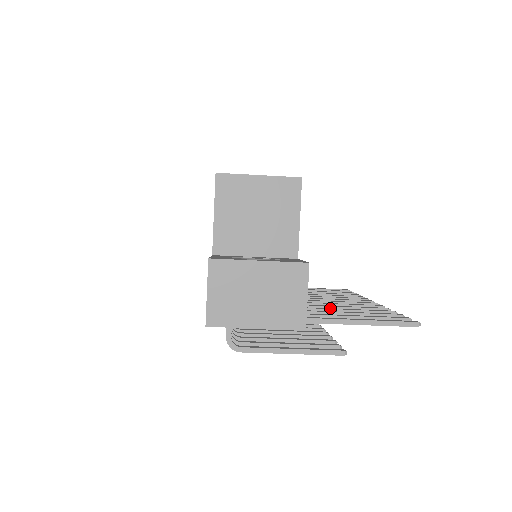
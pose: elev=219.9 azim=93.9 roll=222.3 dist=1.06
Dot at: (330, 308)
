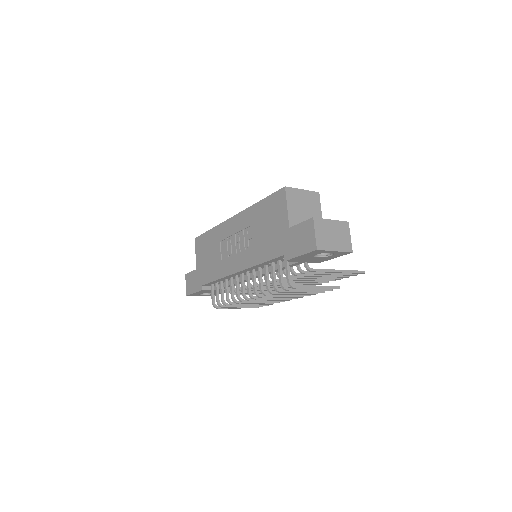
Dot at: occluded
